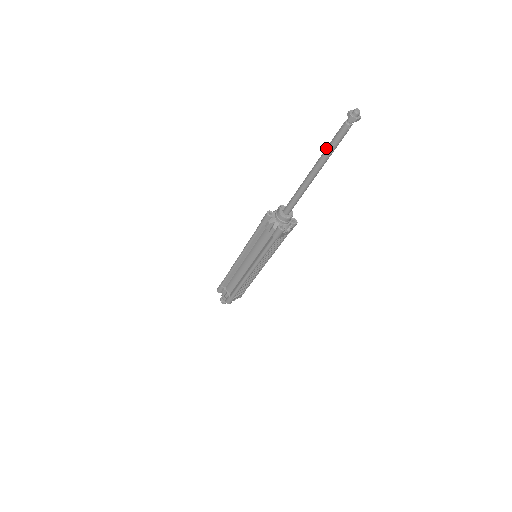
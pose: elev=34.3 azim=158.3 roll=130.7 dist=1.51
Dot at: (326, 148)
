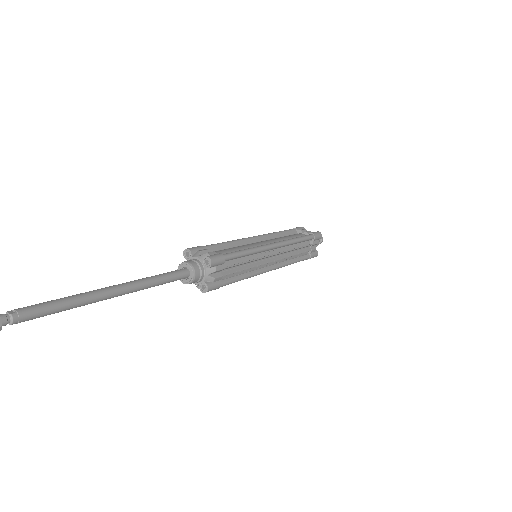
Dot at: occluded
